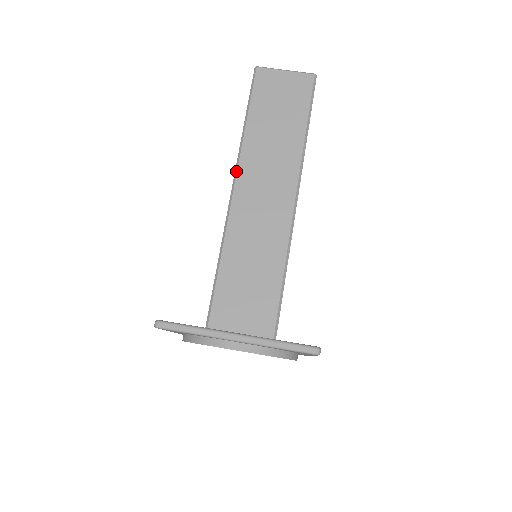
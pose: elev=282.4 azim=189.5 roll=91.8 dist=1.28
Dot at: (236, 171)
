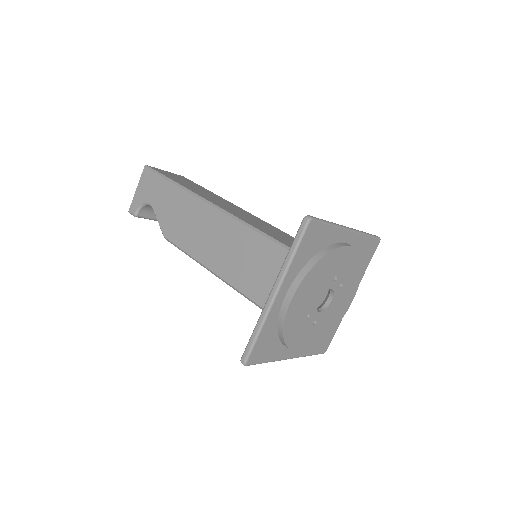
Dot at: (203, 198)
